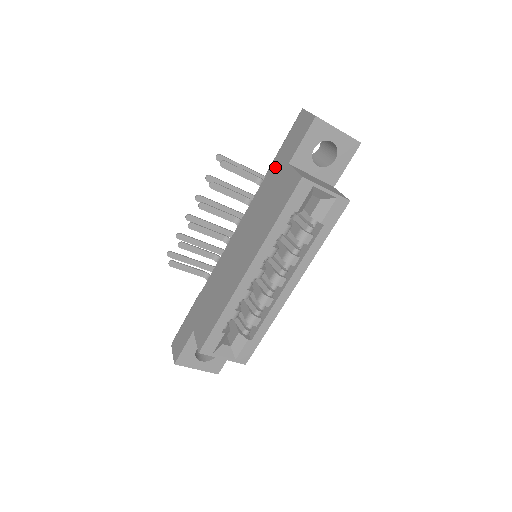
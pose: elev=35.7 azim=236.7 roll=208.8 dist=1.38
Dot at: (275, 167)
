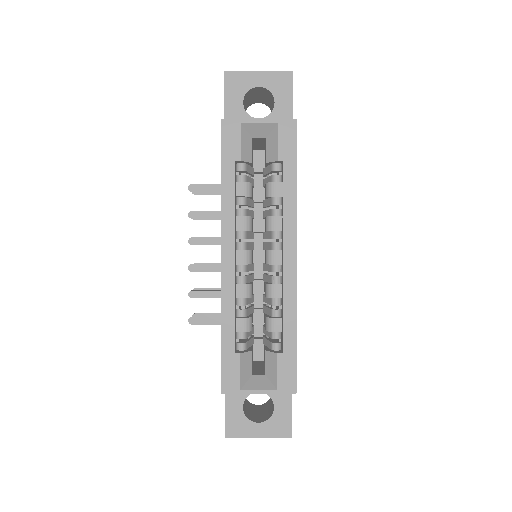
Dot at: occluded
